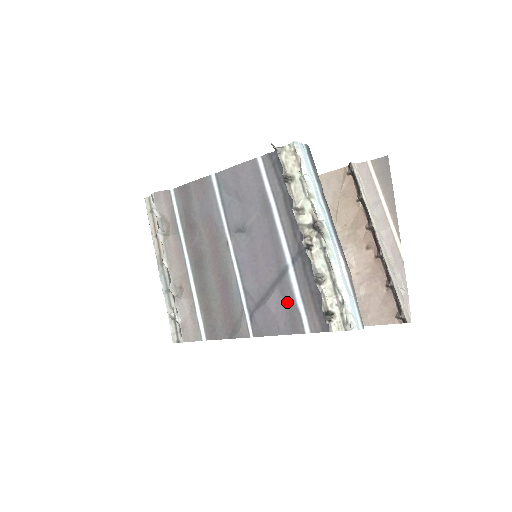
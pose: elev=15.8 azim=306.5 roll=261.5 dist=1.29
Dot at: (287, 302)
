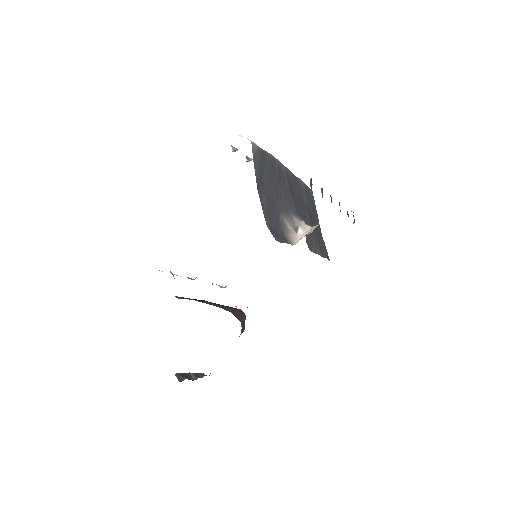
Dot at: occluded
